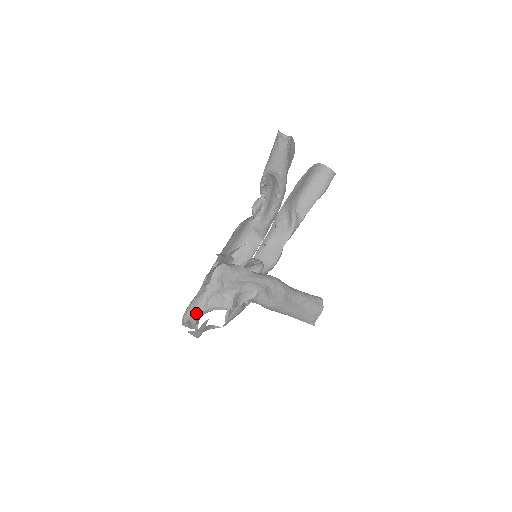
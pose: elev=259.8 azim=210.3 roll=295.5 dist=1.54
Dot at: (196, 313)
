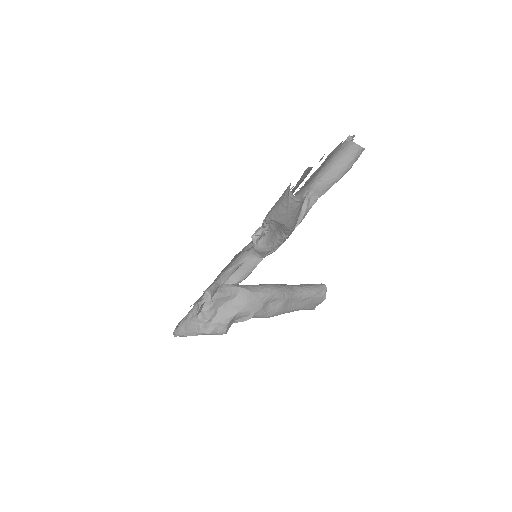
Dot at: (187, 335)
